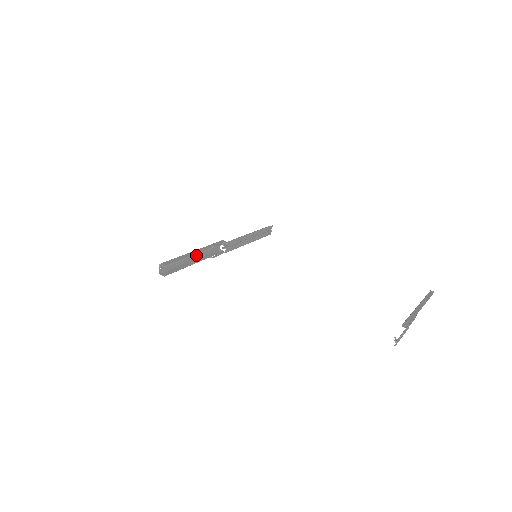
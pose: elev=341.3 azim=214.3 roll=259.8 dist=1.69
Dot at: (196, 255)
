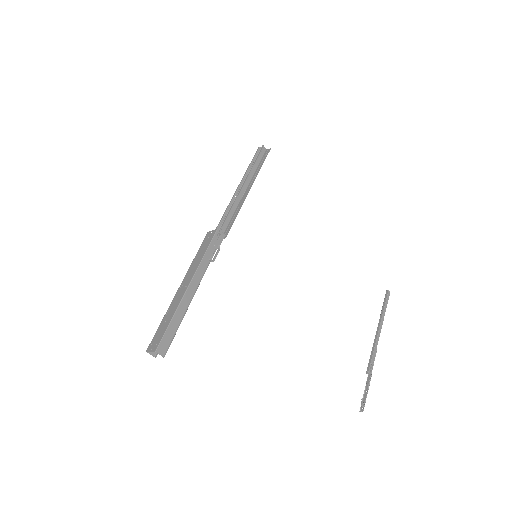
Dot at: (187, 278)
